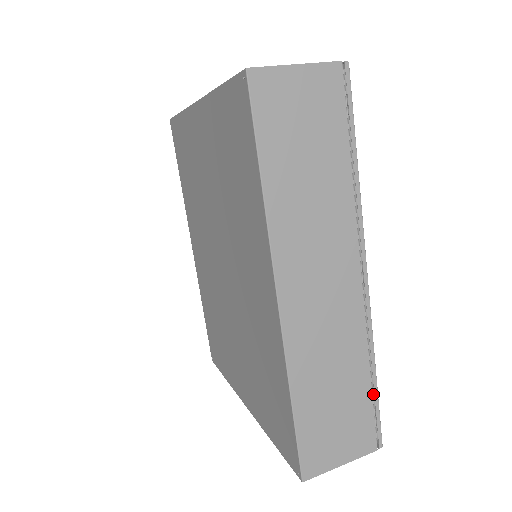
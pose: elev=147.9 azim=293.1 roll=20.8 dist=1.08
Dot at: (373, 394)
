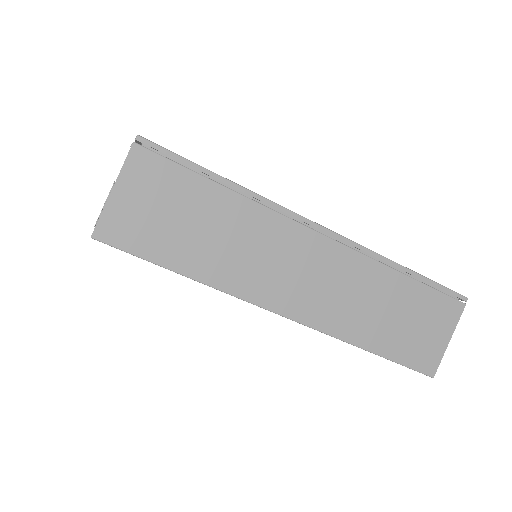
Dot at: (422, 279)
